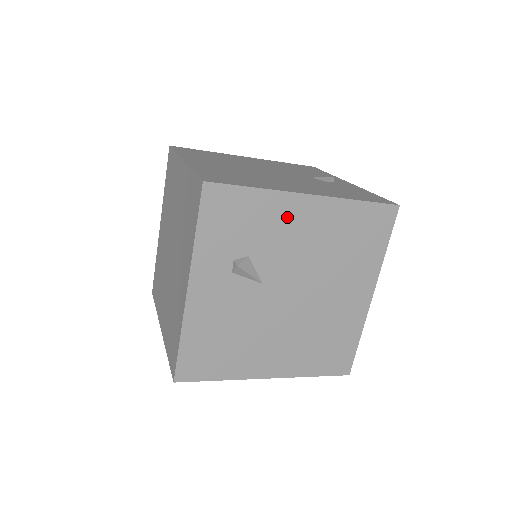
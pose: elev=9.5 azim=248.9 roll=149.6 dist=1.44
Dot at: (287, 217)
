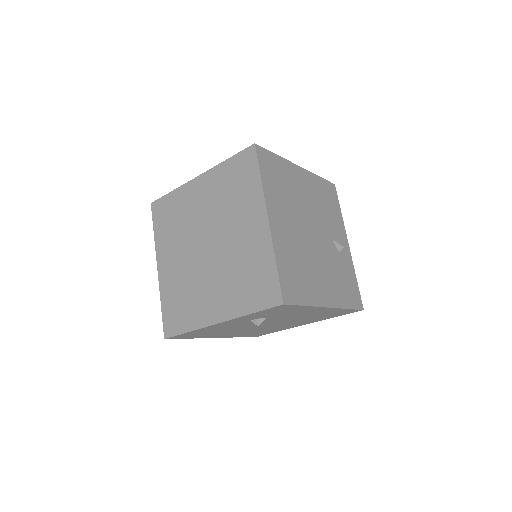
Dot at: (306, 311)
